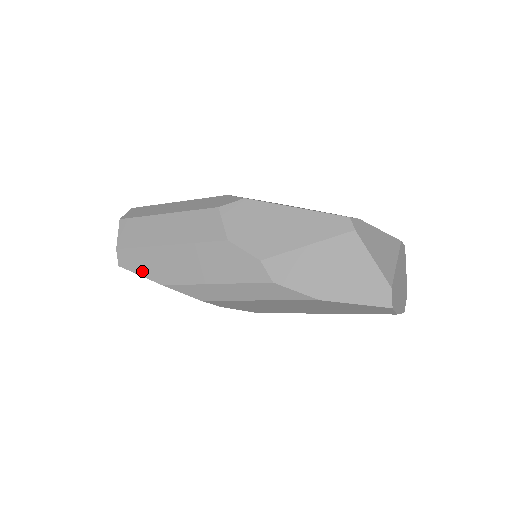
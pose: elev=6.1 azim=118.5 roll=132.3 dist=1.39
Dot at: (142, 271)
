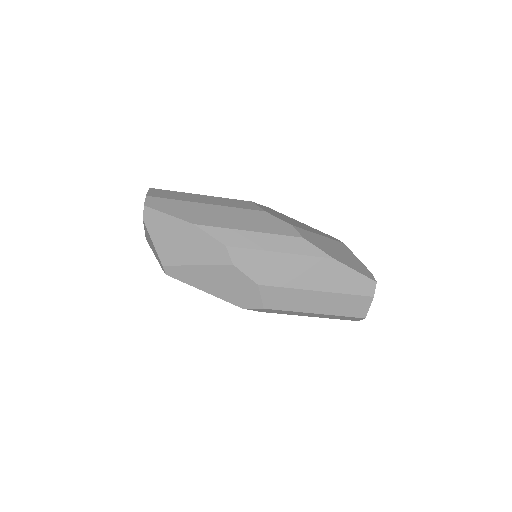
Dot at: (173, 212)
